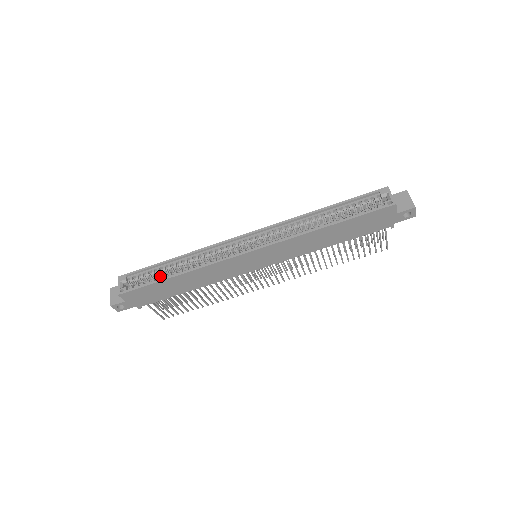
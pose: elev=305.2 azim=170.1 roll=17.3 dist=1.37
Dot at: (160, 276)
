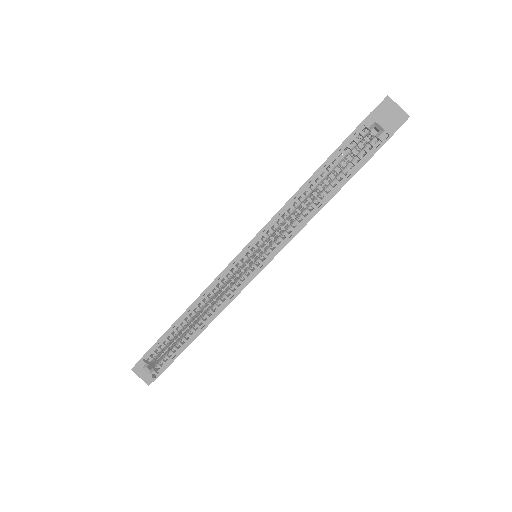
Dot at: (179, 341)
